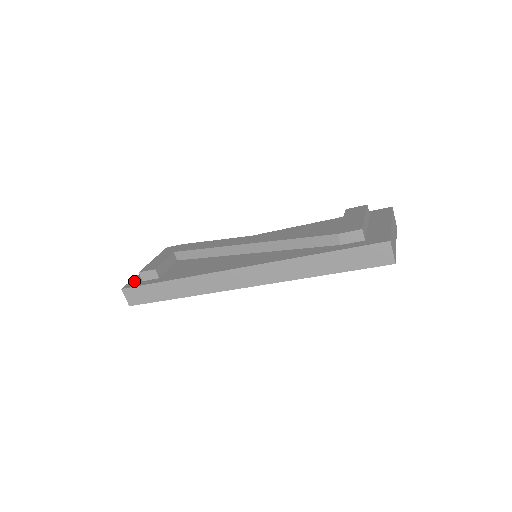
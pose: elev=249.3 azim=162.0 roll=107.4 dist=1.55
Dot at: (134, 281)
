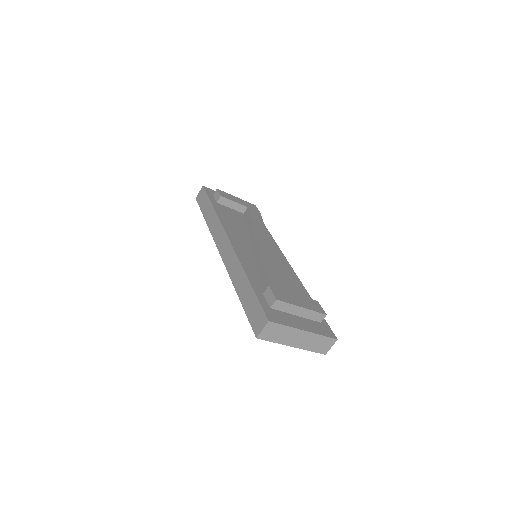
Dot at: (213, 192)
